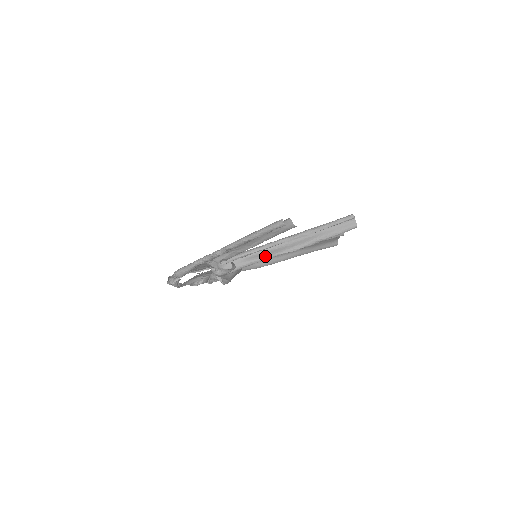
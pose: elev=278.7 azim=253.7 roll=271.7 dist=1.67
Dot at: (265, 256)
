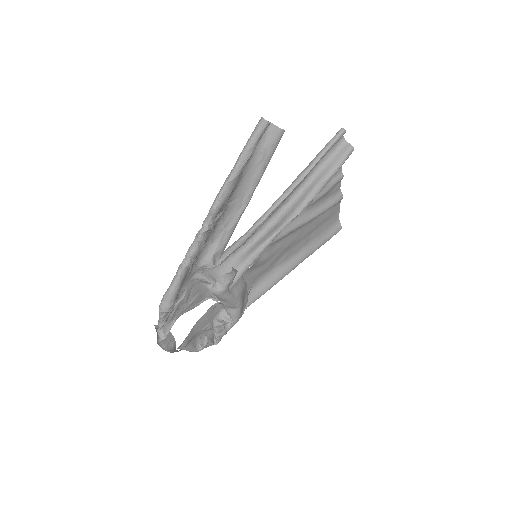
Dot at: (266, 239)
